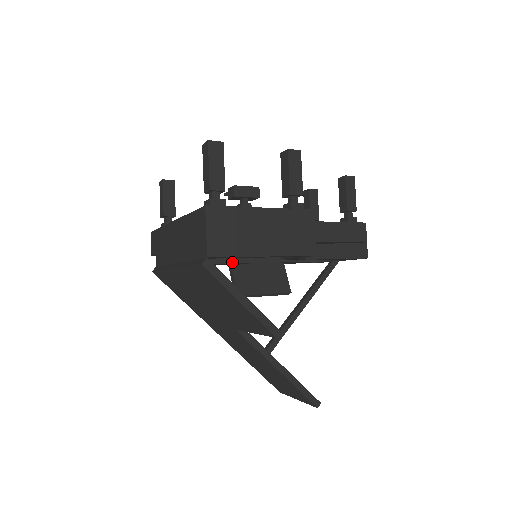
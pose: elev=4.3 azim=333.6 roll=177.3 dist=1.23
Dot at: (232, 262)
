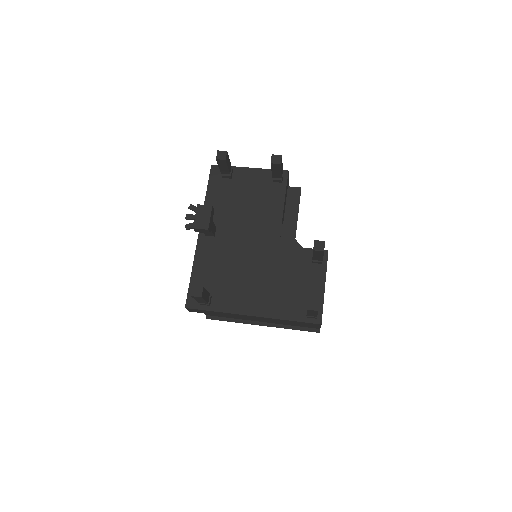
Dot at: occluded
